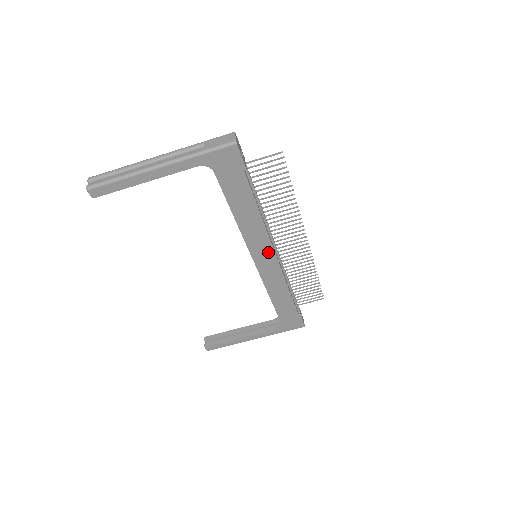
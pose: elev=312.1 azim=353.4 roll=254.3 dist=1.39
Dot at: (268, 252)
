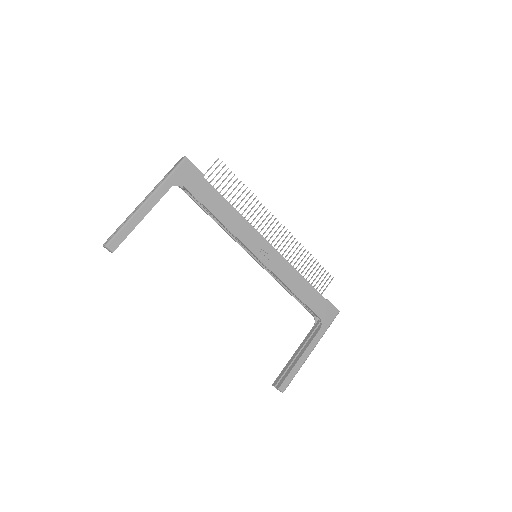
Dot at: (261, 242)
